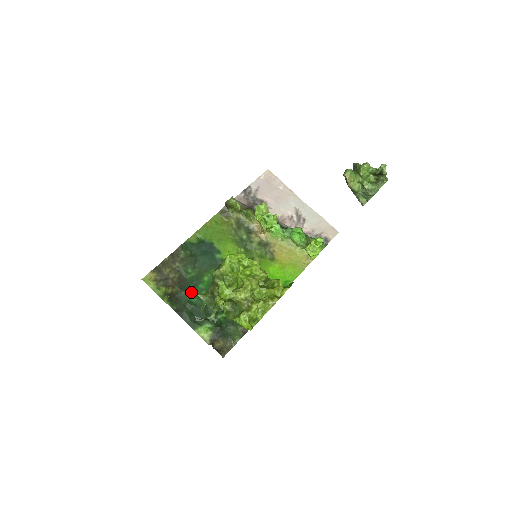
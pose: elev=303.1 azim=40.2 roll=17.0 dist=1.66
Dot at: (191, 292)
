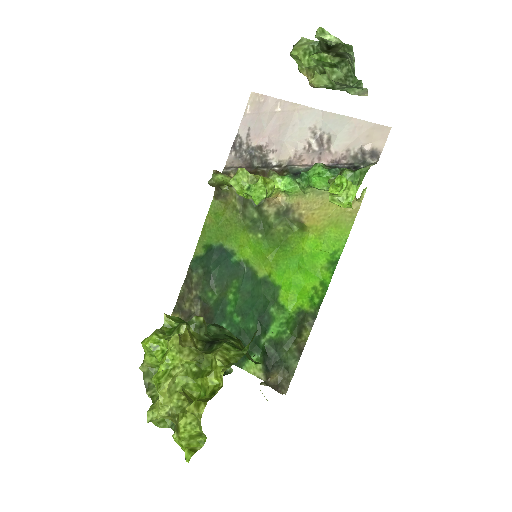
Dot at: (221, 321)
